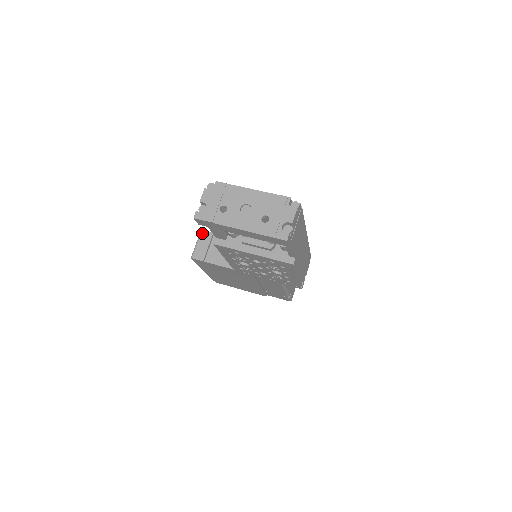
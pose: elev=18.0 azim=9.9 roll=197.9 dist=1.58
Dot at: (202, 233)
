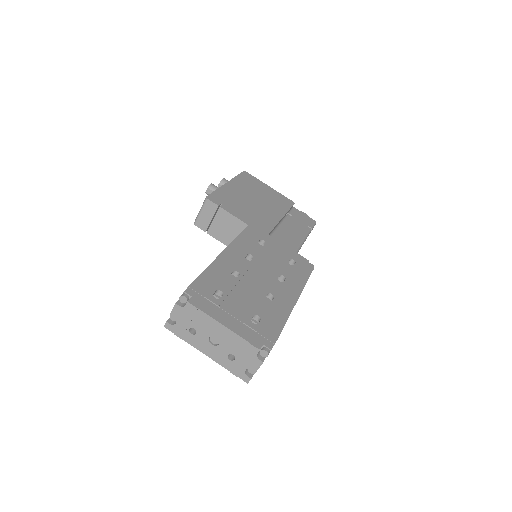
Dot at: (207, 202)
